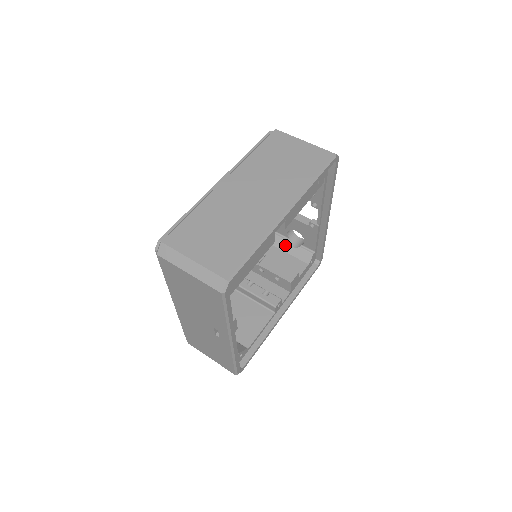
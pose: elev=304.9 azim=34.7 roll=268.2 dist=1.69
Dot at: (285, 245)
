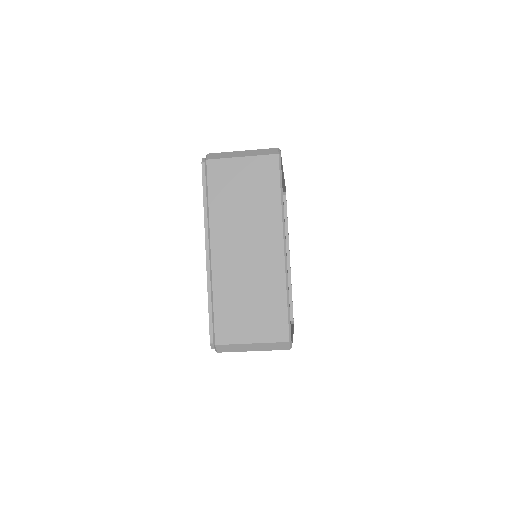
Dot at: occluded
